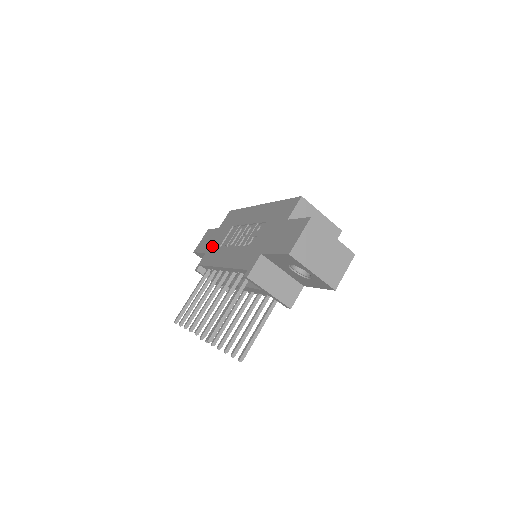
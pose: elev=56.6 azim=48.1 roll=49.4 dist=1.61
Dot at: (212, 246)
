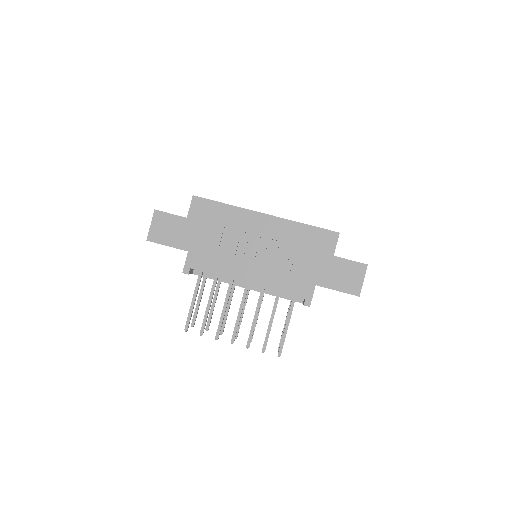
Dot at: (197, 246)
